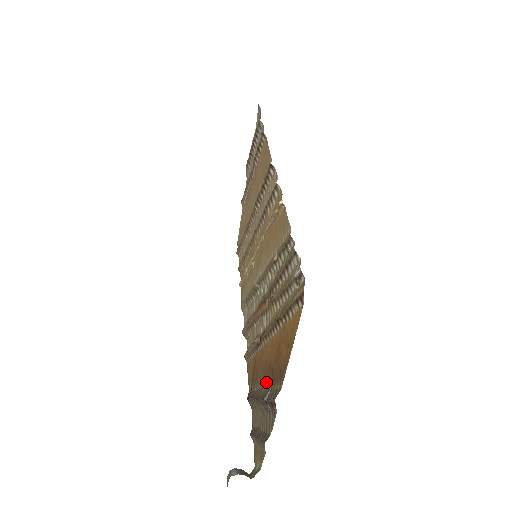
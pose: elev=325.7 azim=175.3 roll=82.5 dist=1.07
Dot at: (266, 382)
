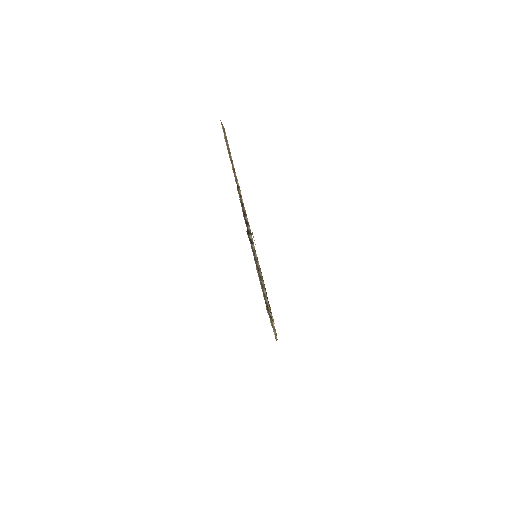
Dot at: occluded
